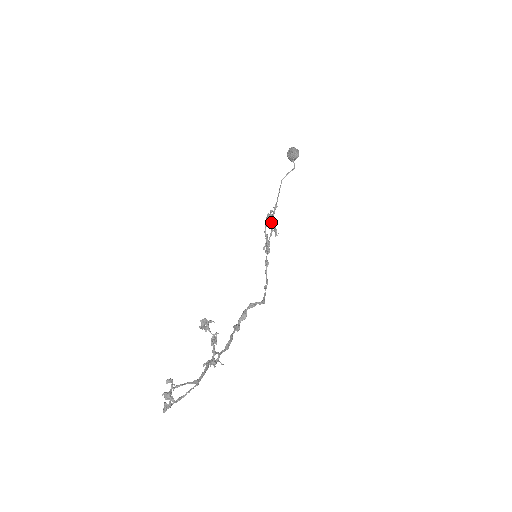
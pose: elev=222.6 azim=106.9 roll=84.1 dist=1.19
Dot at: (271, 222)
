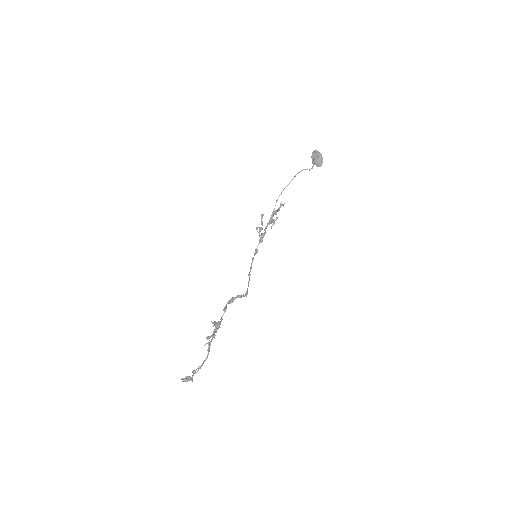
Dot at: occluded
